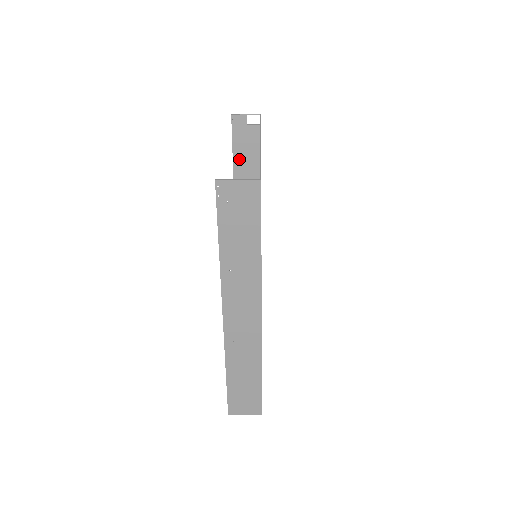
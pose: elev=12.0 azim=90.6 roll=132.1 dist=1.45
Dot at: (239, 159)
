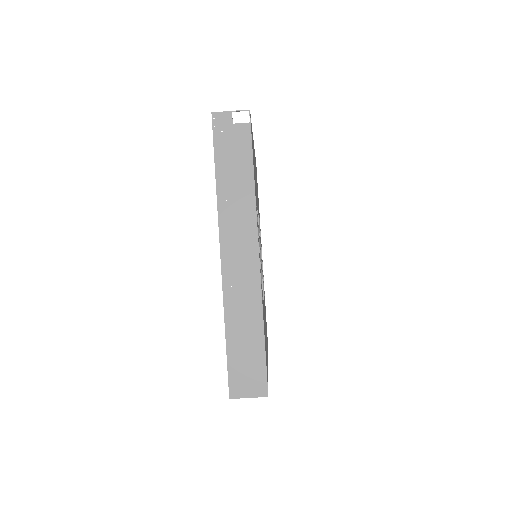
Dot at: occluded
